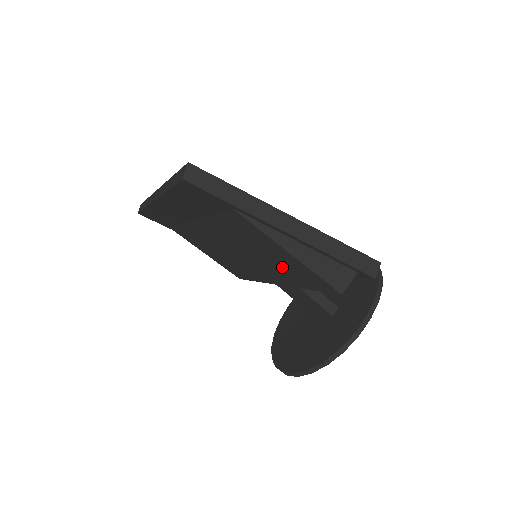
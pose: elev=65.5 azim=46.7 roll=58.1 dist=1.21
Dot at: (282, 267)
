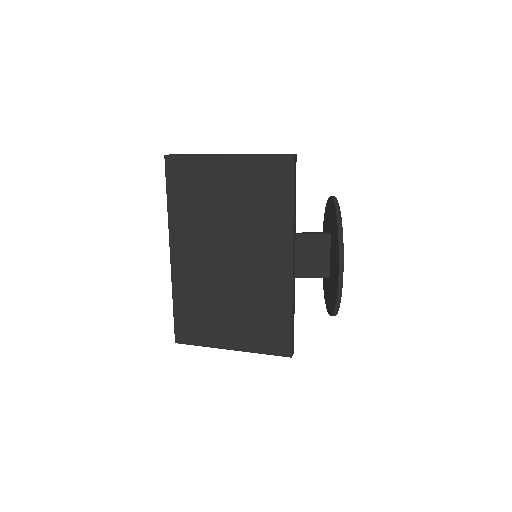
Dot at: occluded
